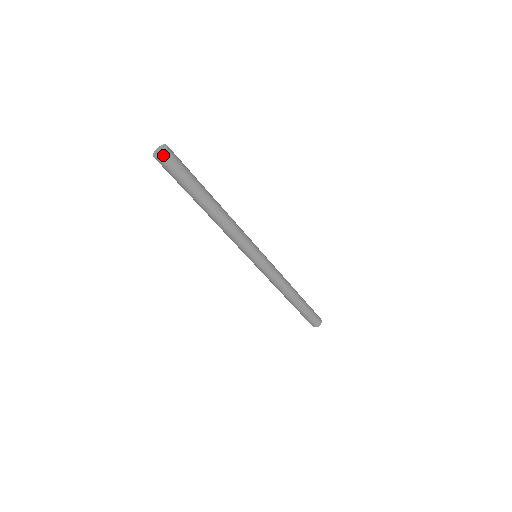
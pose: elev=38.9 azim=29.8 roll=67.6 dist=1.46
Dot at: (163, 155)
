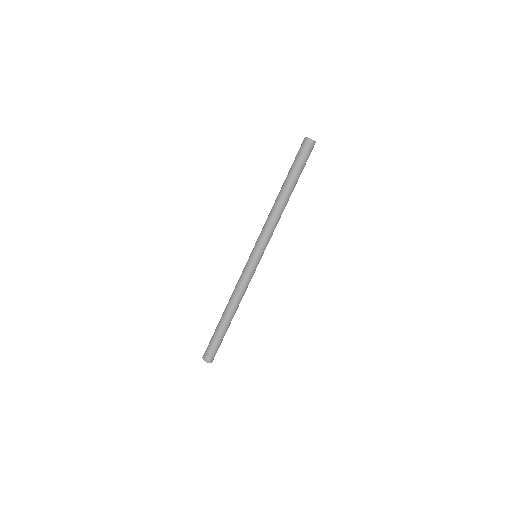
Dot at: occluded
